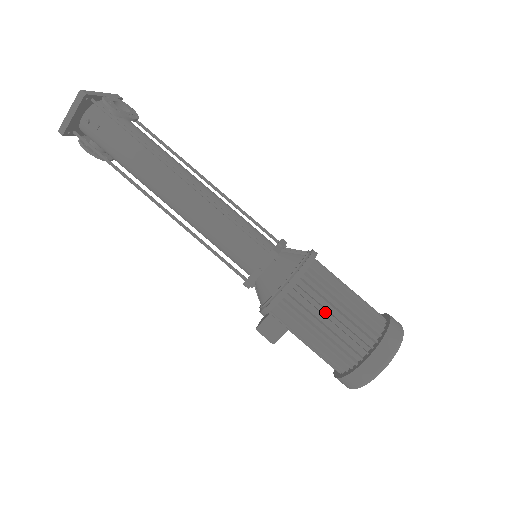
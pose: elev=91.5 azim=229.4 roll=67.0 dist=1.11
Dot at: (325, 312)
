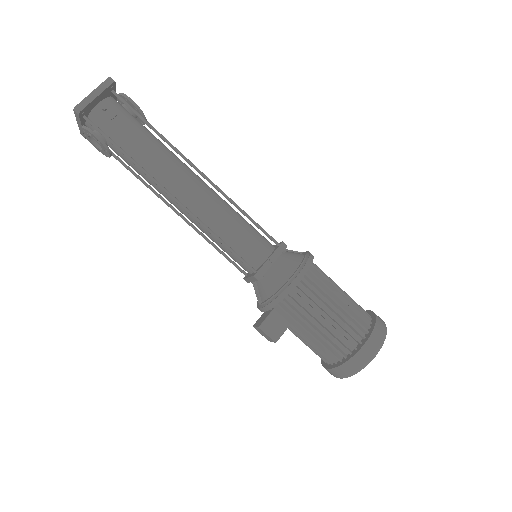
Dot at: (330, 297)
